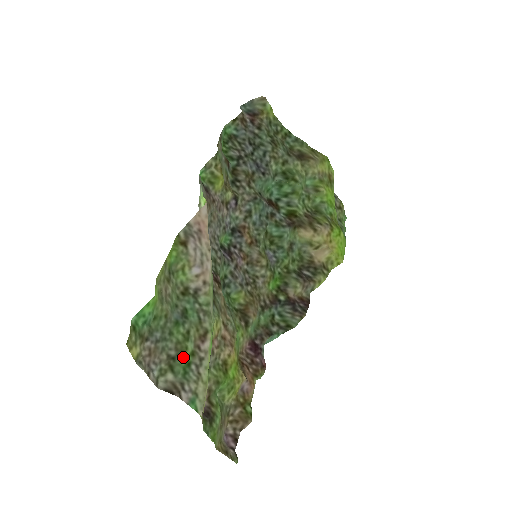
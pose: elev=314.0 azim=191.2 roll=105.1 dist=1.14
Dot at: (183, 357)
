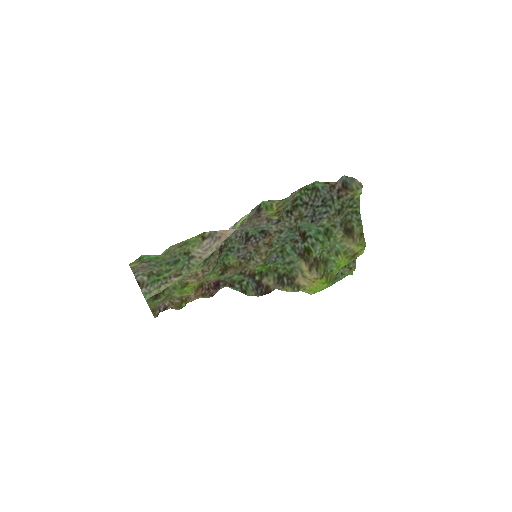
Dot at: (158, 277)
